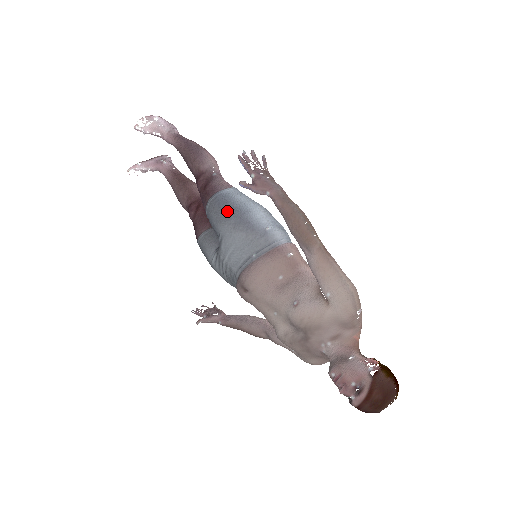
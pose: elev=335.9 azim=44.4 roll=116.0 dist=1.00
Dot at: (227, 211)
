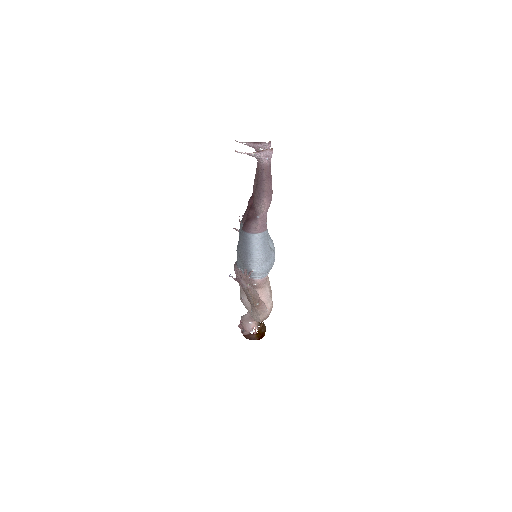
Dot at: (243, 247)
